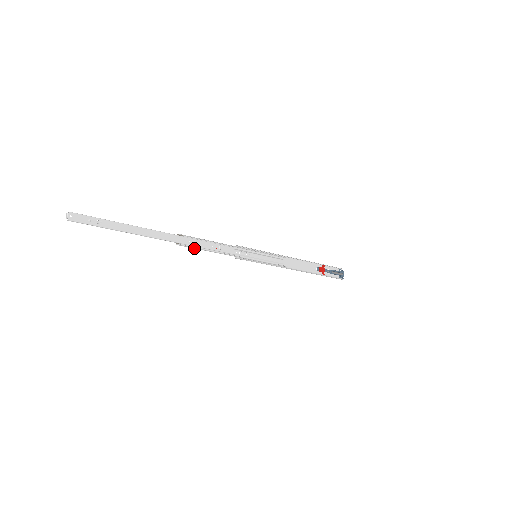
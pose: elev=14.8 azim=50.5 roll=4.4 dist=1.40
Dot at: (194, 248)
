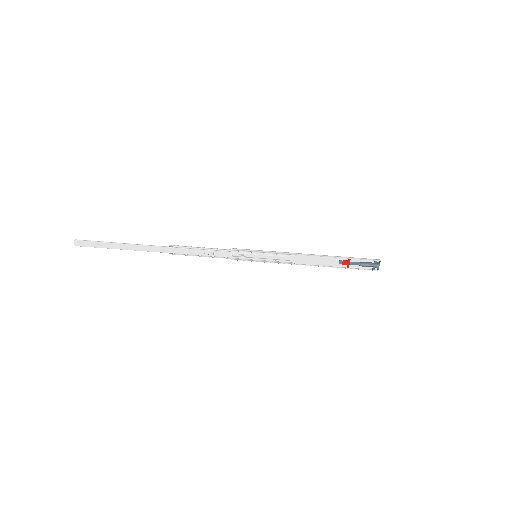
Dot at: (187, 254)
